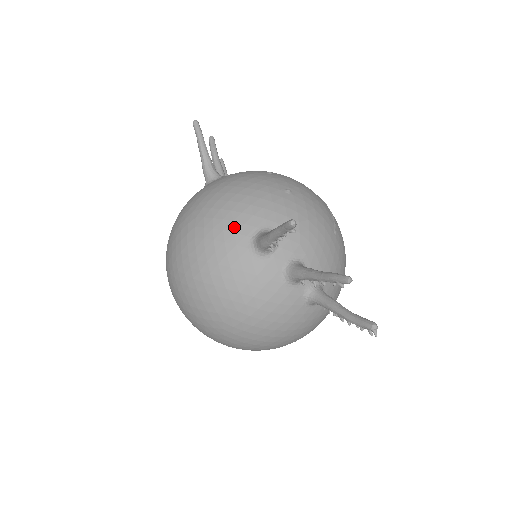
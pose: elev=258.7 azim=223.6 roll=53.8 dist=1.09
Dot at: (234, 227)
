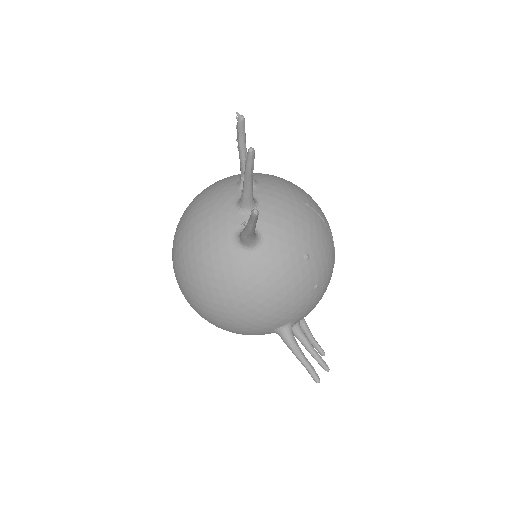
Dot at: (267, 325)
